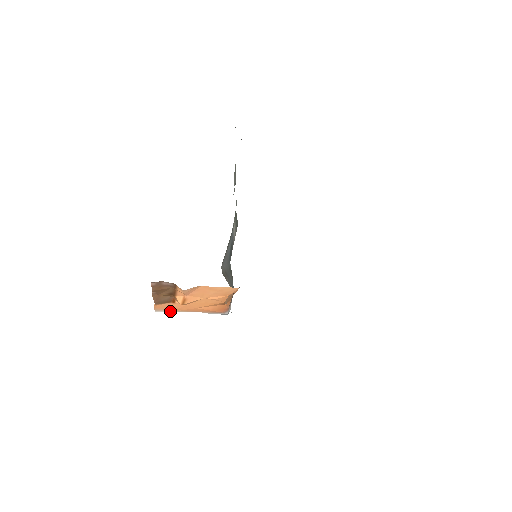
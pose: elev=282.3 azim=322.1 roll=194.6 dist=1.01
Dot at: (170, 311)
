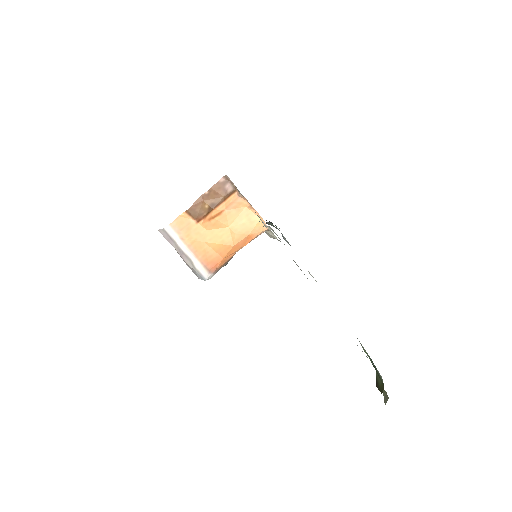
Dot at: (177, 236)
